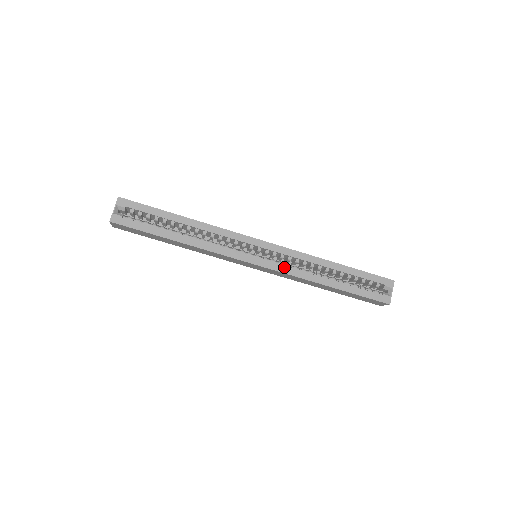
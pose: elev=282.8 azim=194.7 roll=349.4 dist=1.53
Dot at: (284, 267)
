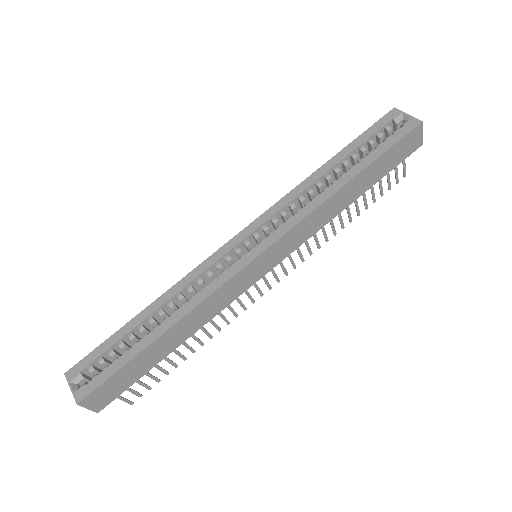
Dot at: (287, 223)
